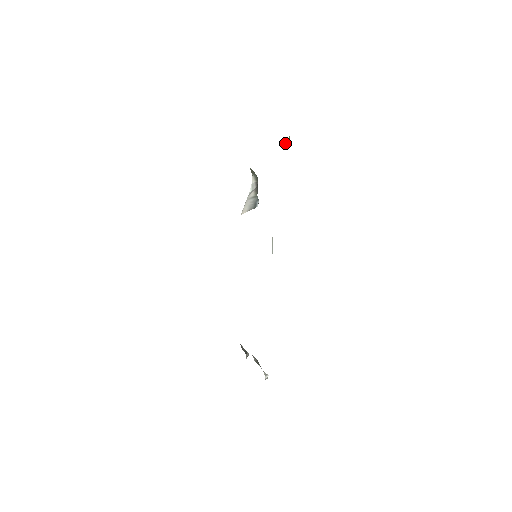
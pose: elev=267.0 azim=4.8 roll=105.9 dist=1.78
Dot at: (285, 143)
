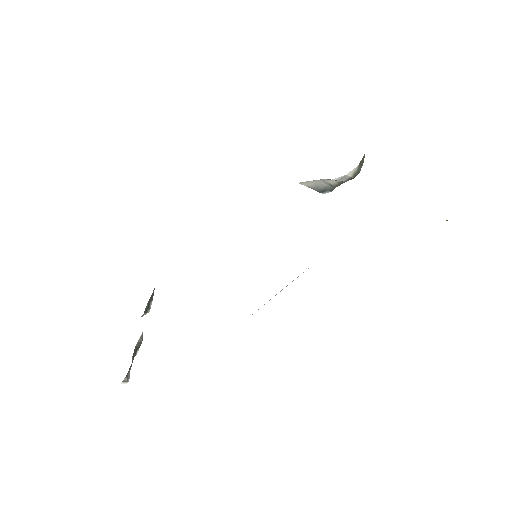
Dot at: occluded
